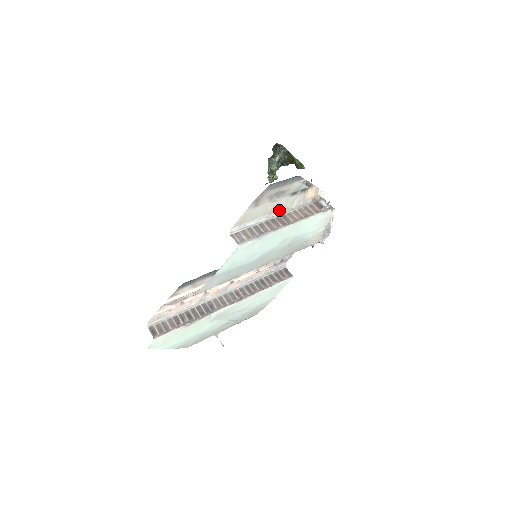
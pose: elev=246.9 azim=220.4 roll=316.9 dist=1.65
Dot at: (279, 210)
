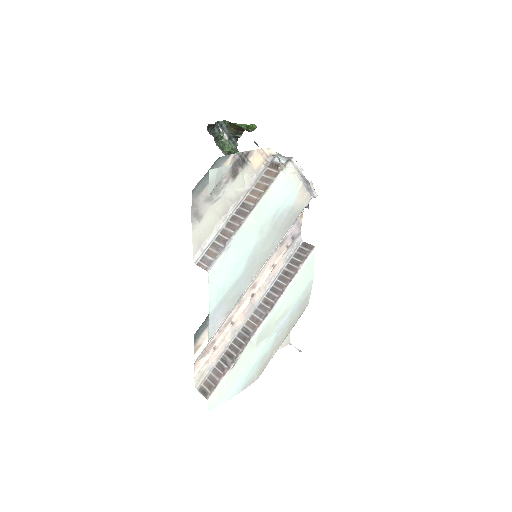
Dot at: (234, 202)
